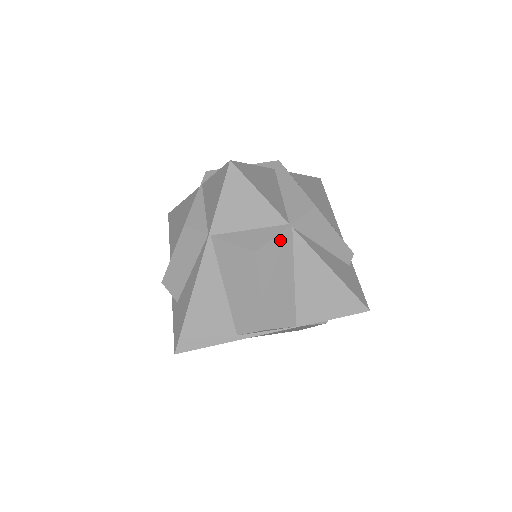
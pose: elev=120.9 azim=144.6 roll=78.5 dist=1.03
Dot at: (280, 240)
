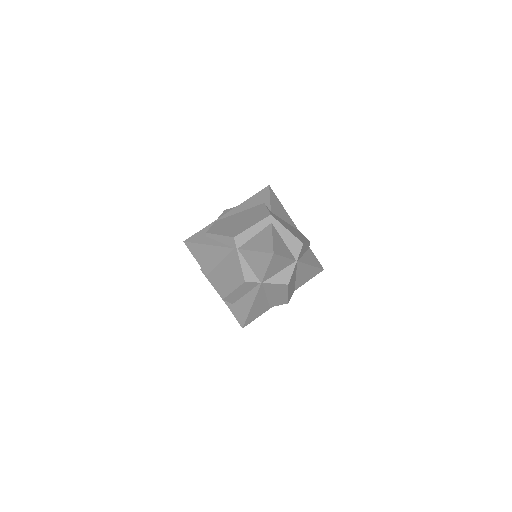
Dot at: (294, 270)
